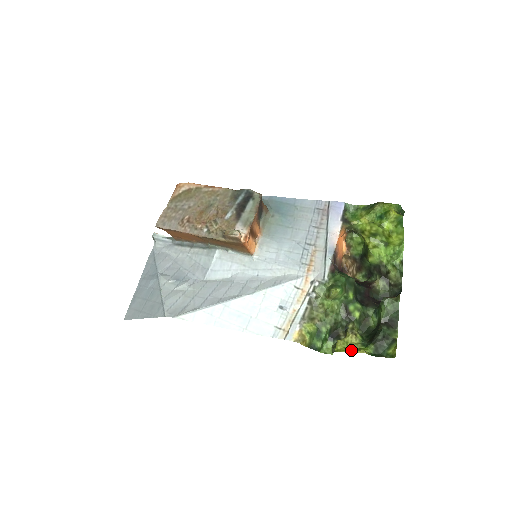
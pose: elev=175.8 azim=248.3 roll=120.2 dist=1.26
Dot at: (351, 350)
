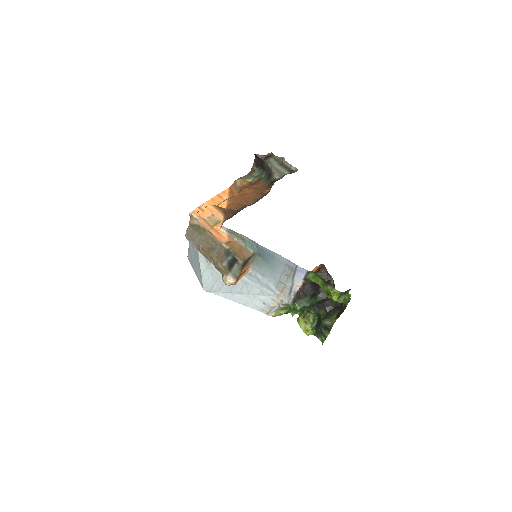
Dot at: (303, 328)
